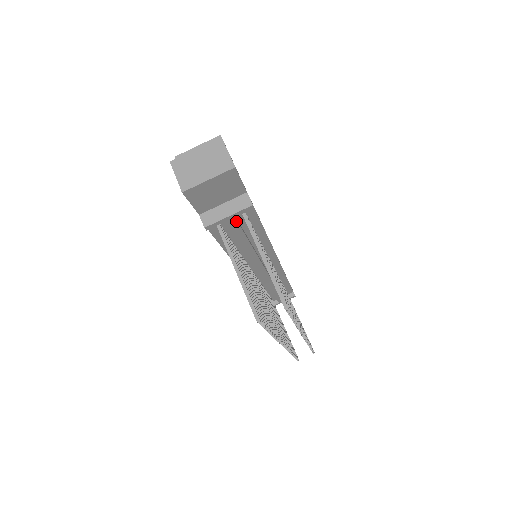
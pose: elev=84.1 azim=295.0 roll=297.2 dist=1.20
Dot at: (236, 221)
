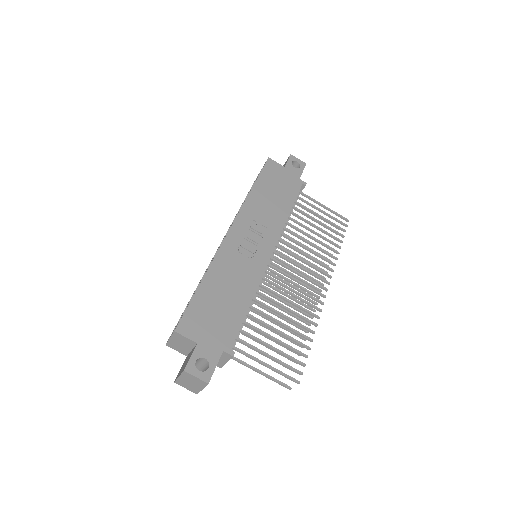
Dot at: occluded
